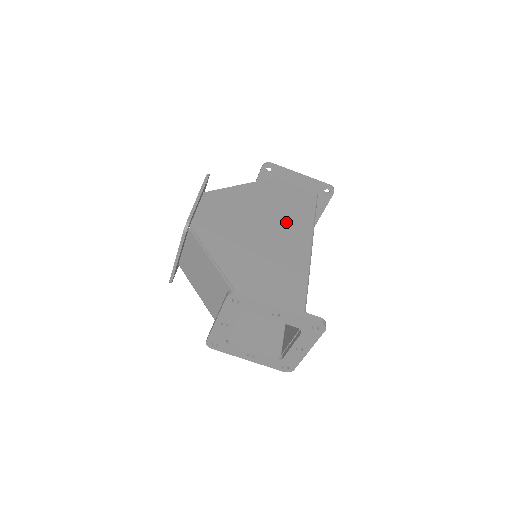
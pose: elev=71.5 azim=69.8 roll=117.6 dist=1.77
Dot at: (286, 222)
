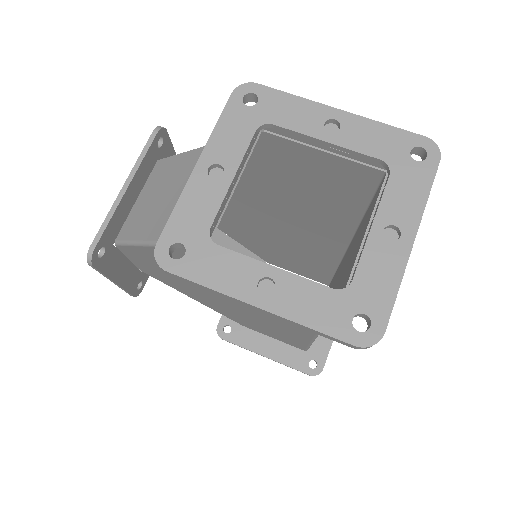
Dot at: (299, 243)
